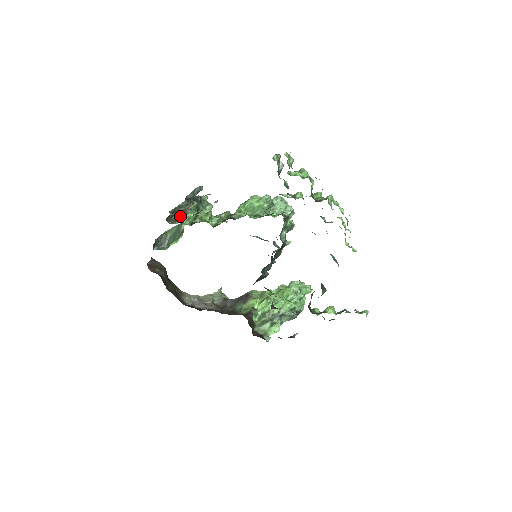
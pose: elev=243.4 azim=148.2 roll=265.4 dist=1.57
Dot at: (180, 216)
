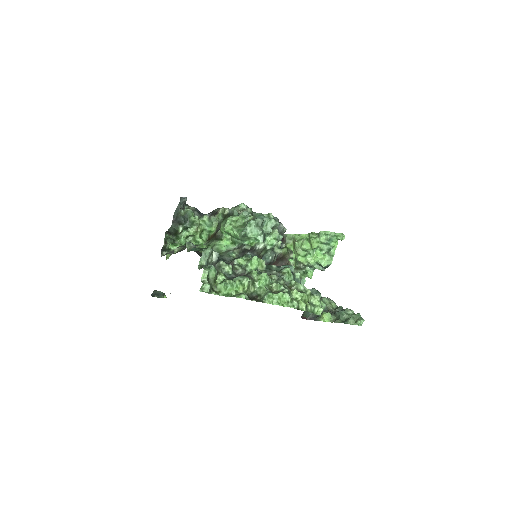
Dot at: (172, 243)
